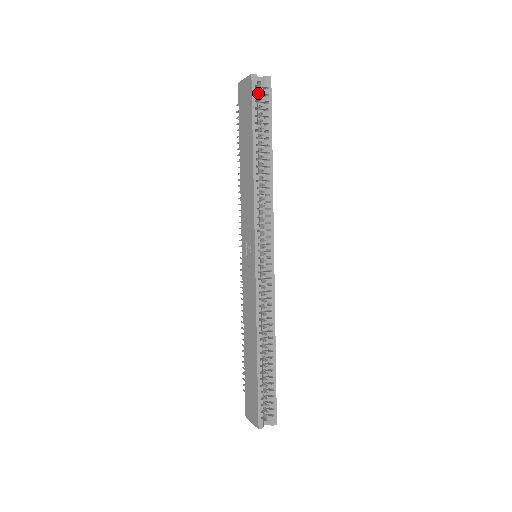
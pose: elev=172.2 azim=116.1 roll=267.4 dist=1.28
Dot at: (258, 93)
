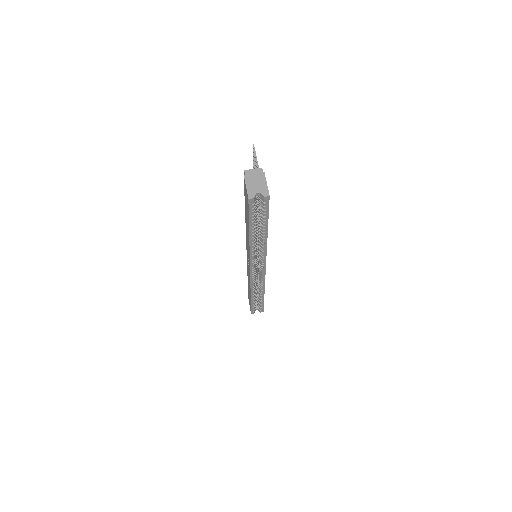
Dot at: occluded
